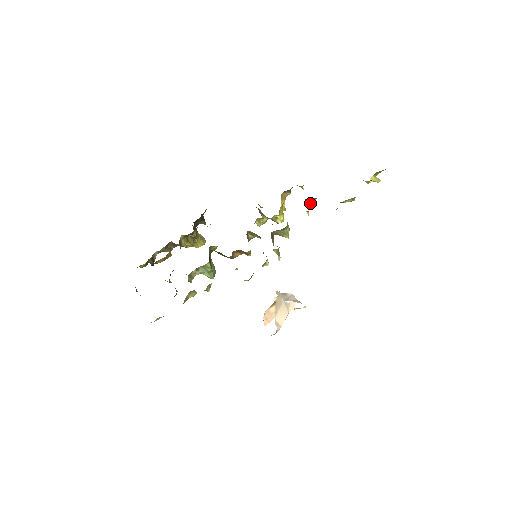
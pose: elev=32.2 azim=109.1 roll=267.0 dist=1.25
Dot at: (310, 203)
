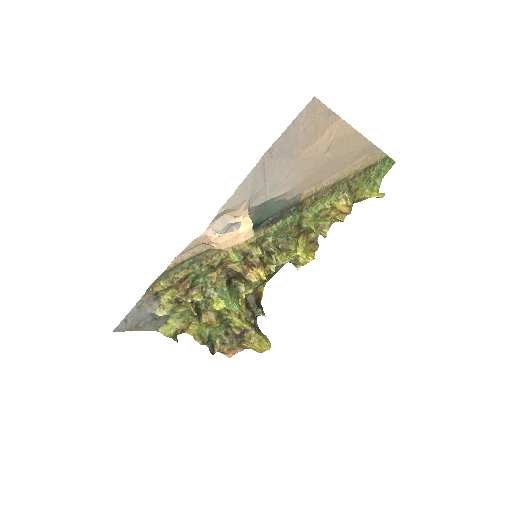
Dot at: (324, 232)
